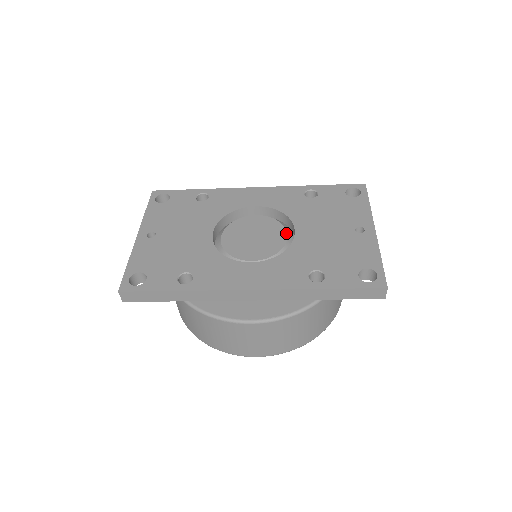
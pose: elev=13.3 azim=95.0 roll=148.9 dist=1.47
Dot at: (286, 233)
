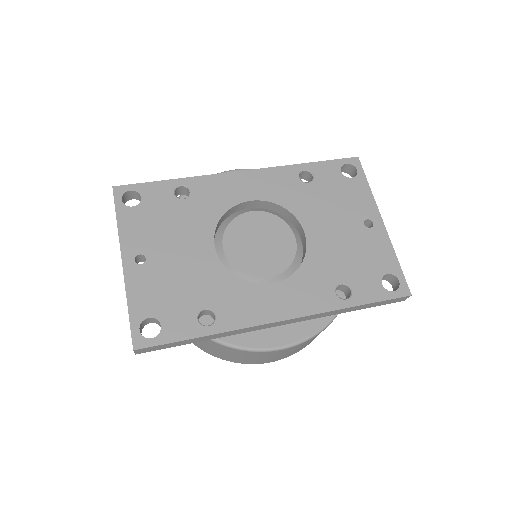
Dot at: (293, 234)
